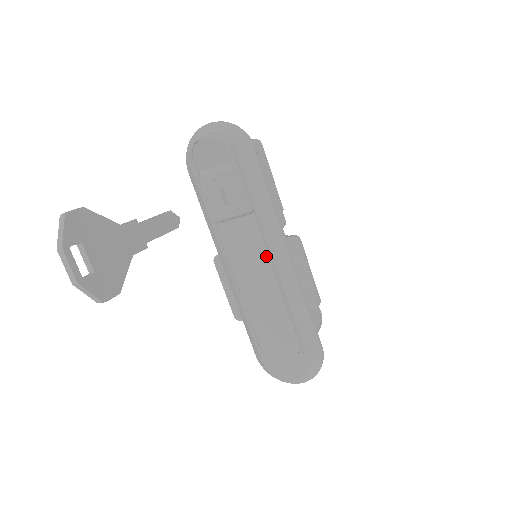
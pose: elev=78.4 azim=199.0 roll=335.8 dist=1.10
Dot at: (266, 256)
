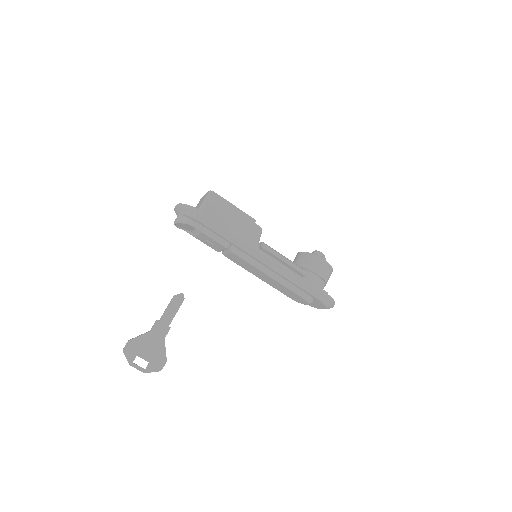
Dot at: (254, 265)
